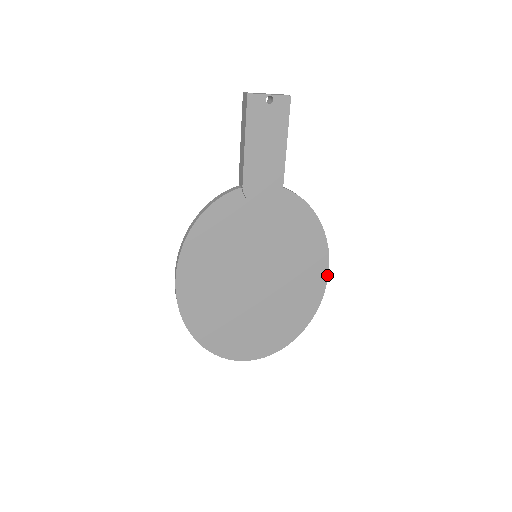
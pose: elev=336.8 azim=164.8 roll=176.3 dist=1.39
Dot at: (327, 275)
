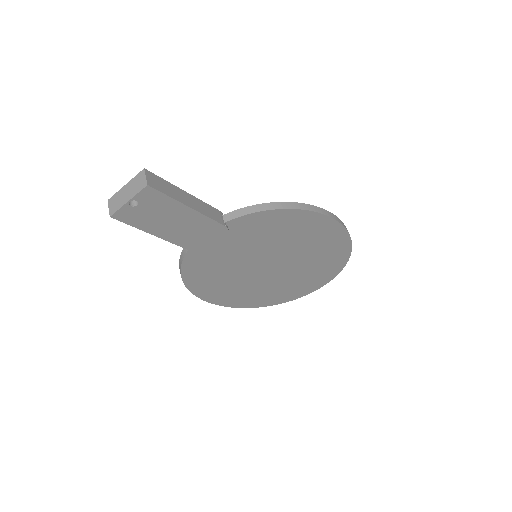
Dot at: (338, 223)
